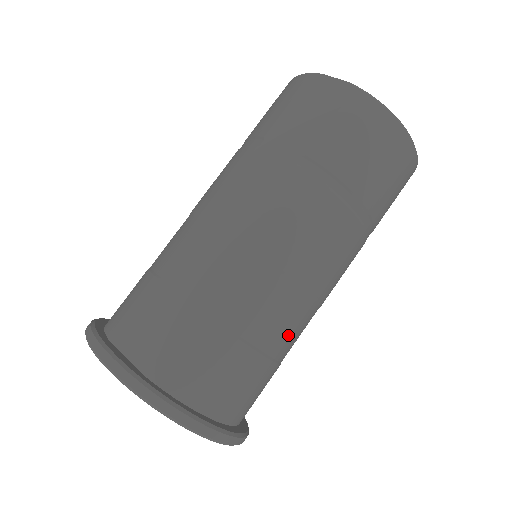
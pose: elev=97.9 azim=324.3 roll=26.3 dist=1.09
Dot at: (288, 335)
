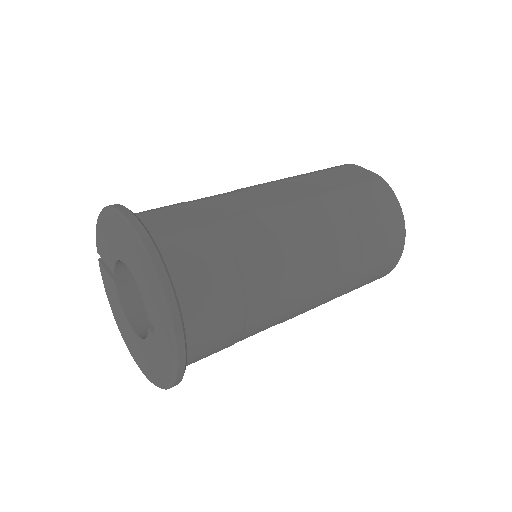
Dot at: (267, 301)
